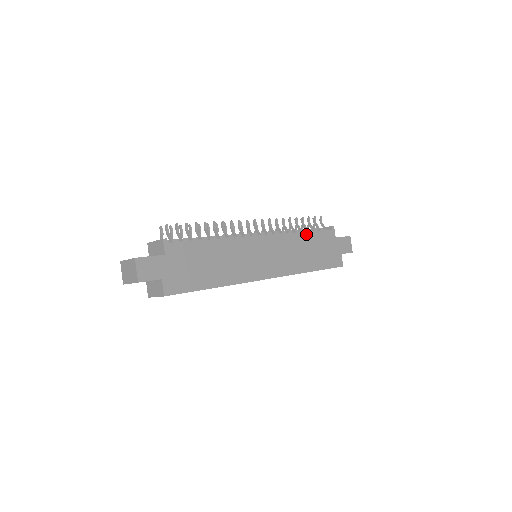
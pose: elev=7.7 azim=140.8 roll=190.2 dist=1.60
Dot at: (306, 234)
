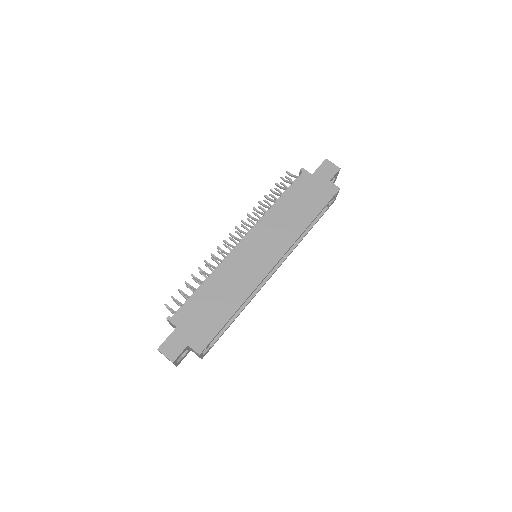
Dot at: (281, 200)
